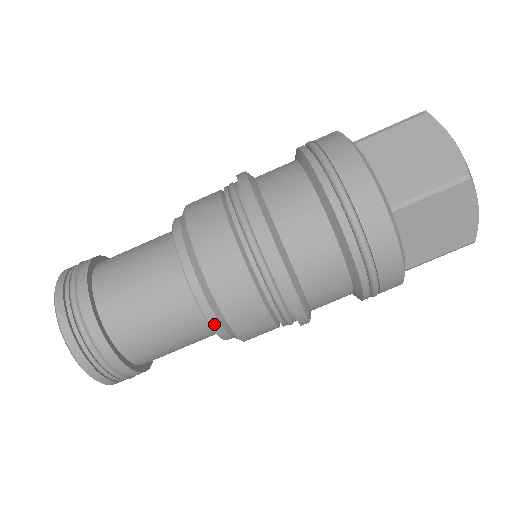
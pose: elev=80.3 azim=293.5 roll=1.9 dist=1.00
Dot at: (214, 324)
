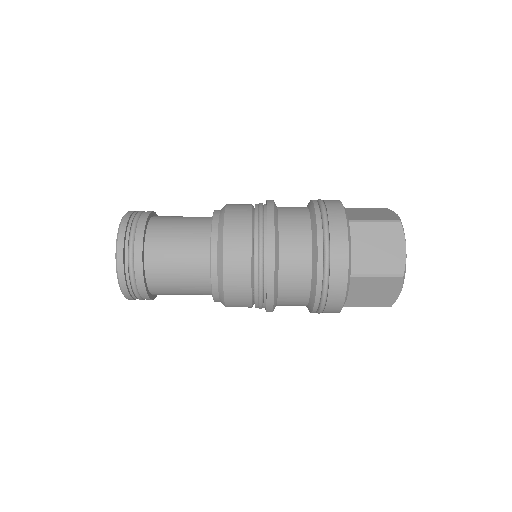
Dot at: (216, 212)
